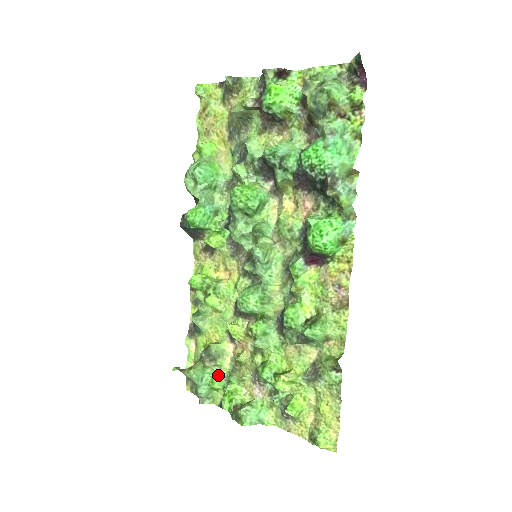
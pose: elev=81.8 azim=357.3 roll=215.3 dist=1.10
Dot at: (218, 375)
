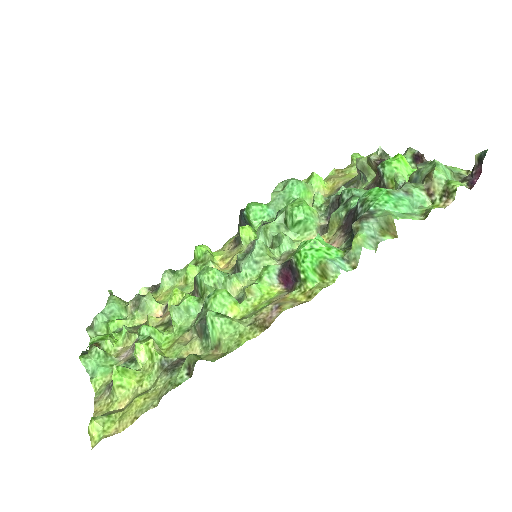
Dot at: (124, 321)
